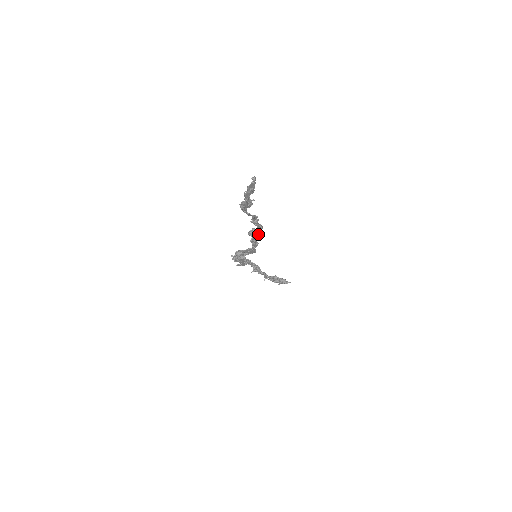
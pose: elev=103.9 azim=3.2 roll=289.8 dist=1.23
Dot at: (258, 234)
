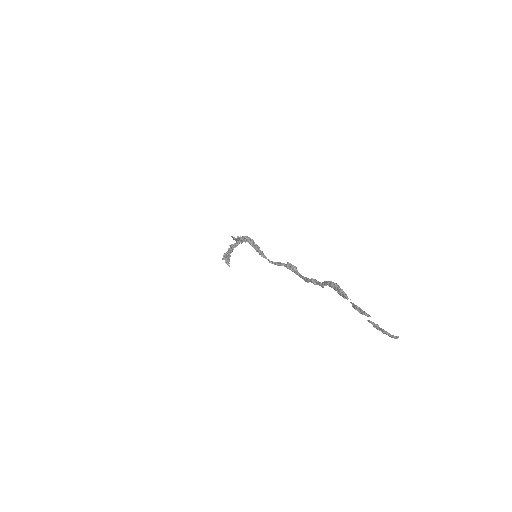
Dot at: occluded
